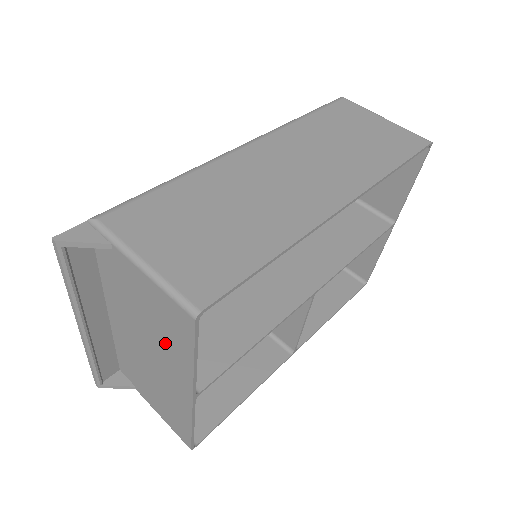
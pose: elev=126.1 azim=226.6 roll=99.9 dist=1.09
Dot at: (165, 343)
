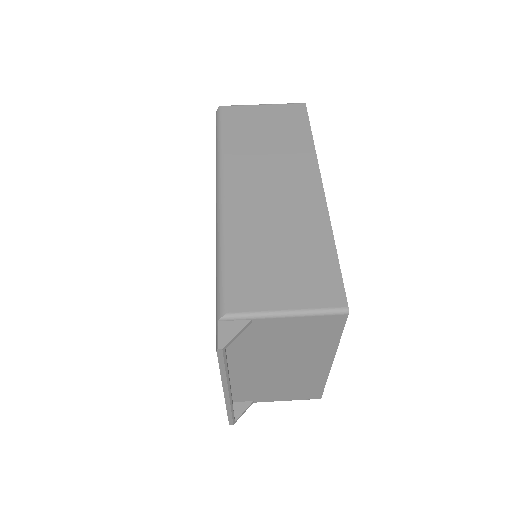
Dot at: (307, 347)
